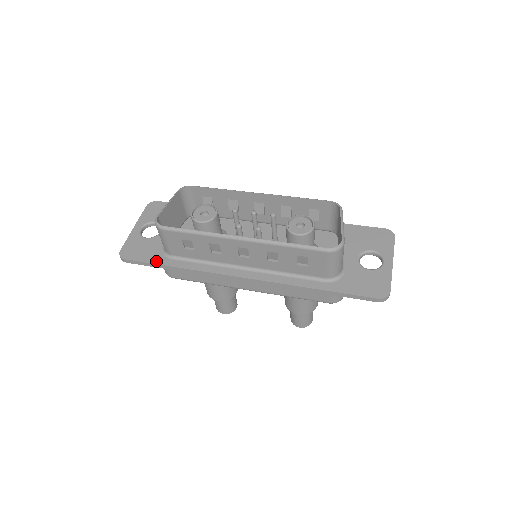
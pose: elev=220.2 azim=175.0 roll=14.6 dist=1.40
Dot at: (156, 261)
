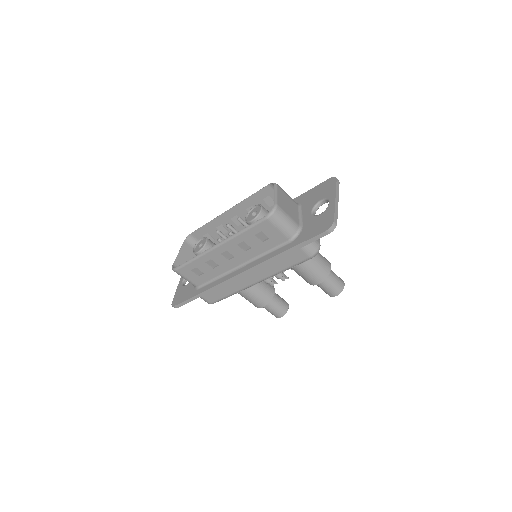
Dot at: (191, 296)
